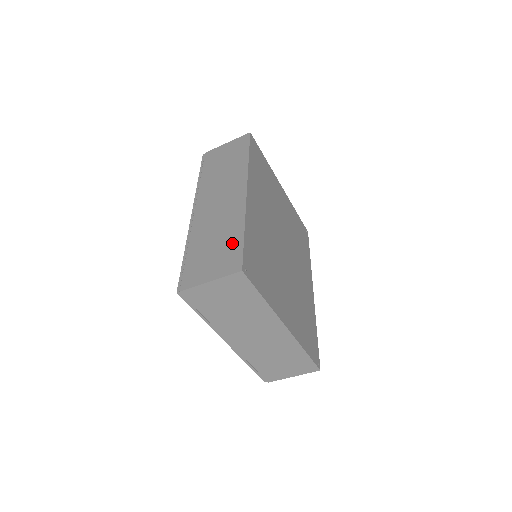
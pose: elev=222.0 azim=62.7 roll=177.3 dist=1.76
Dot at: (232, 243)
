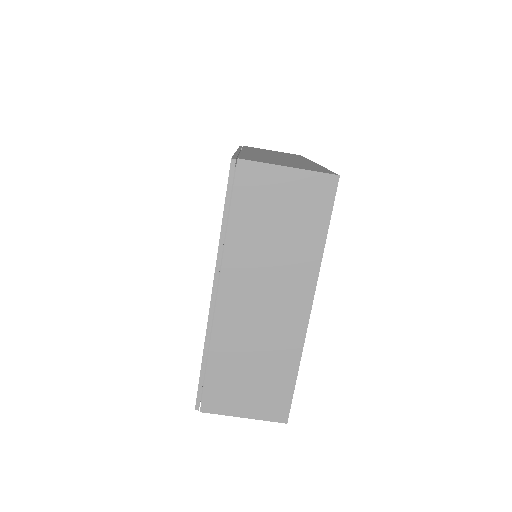
Dot at: occluded
